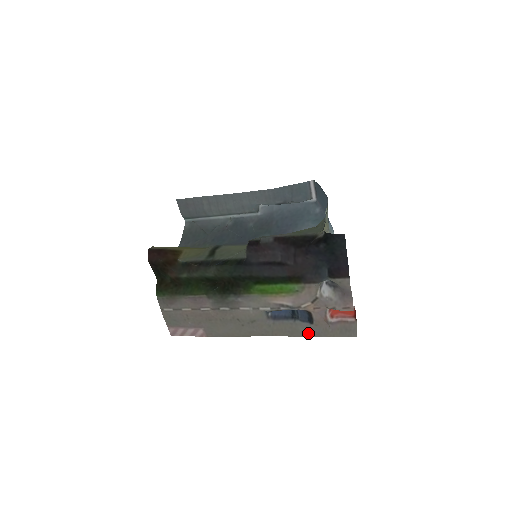
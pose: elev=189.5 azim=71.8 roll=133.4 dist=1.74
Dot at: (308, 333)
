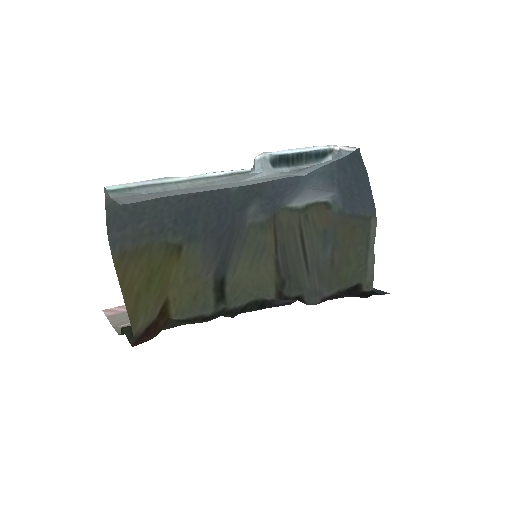
Dot at: occluded
